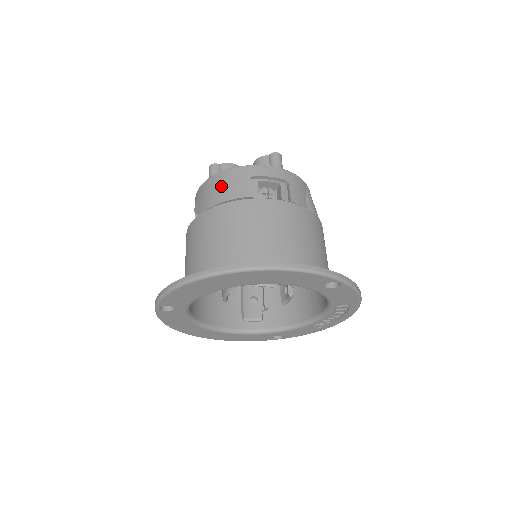
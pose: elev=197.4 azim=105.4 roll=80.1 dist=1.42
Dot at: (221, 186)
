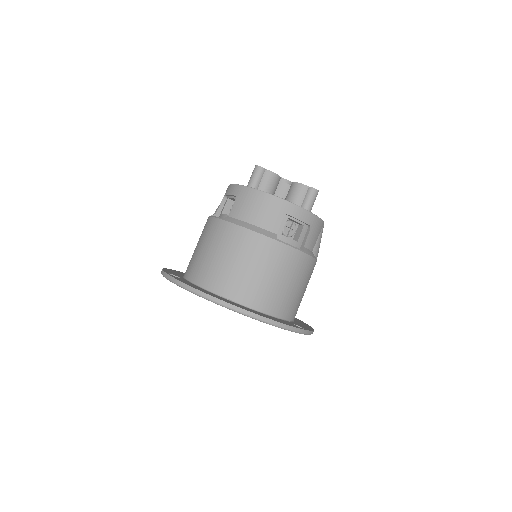
Dot at: (257, 207)
